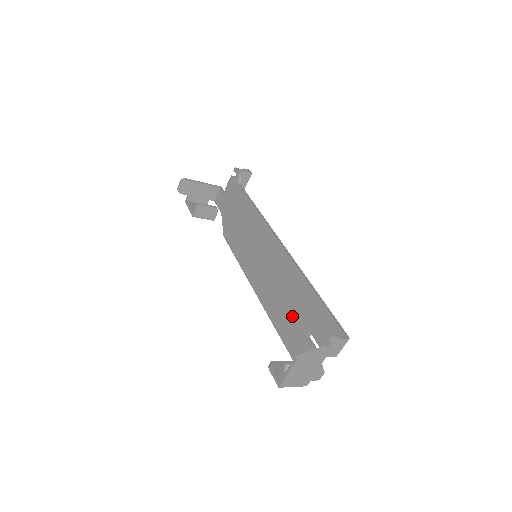
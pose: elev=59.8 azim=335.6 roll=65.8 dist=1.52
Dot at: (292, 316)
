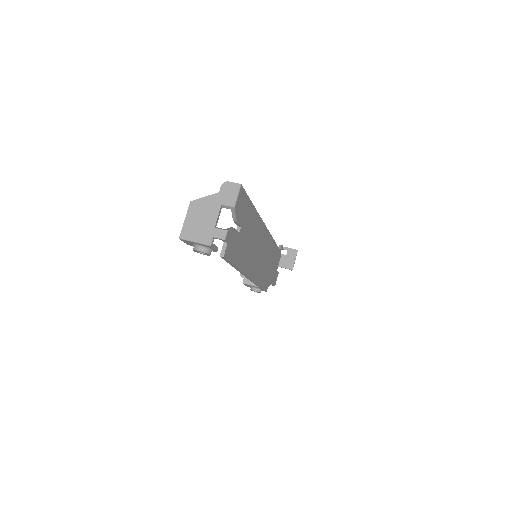
Dot at: occluded
